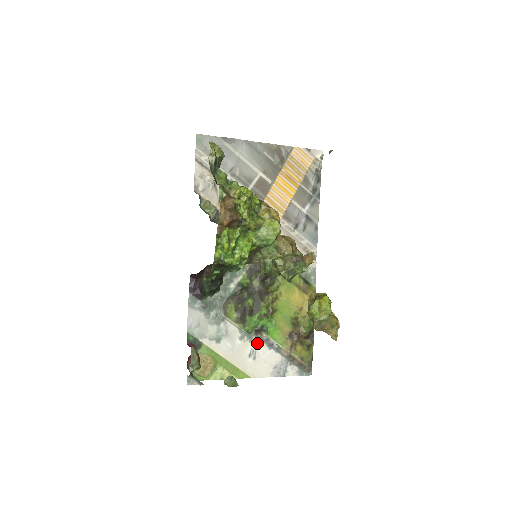
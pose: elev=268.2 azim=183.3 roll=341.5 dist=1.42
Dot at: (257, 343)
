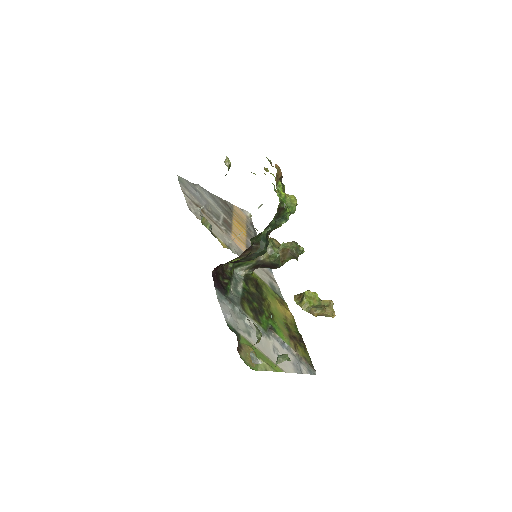
Dot at: (274, 341)
